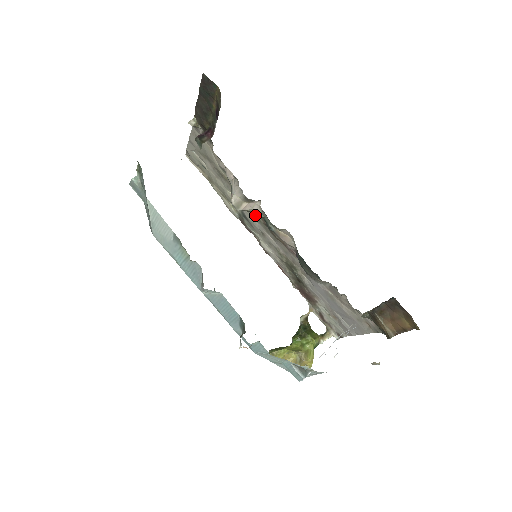
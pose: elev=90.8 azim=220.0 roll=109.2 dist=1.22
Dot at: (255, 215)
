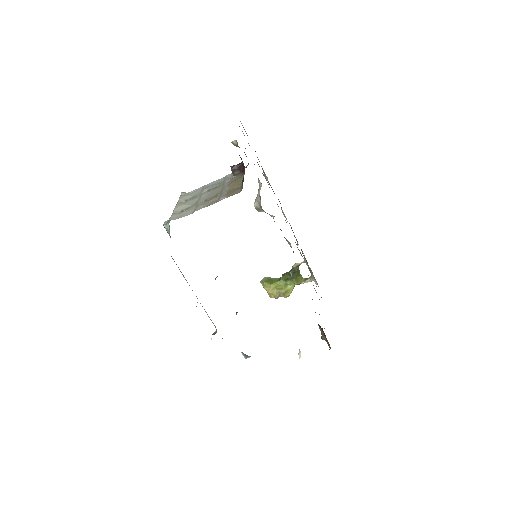
Dot at: occluded
